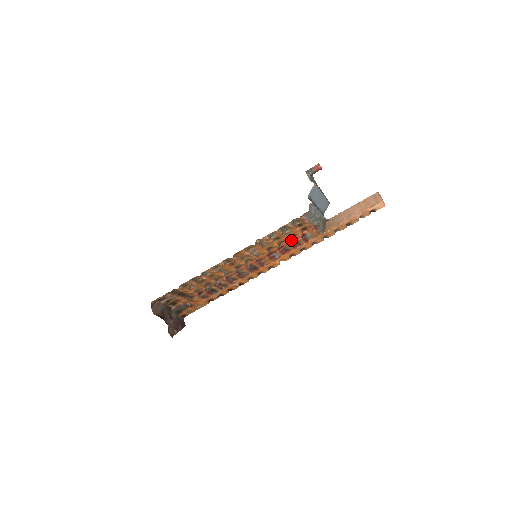
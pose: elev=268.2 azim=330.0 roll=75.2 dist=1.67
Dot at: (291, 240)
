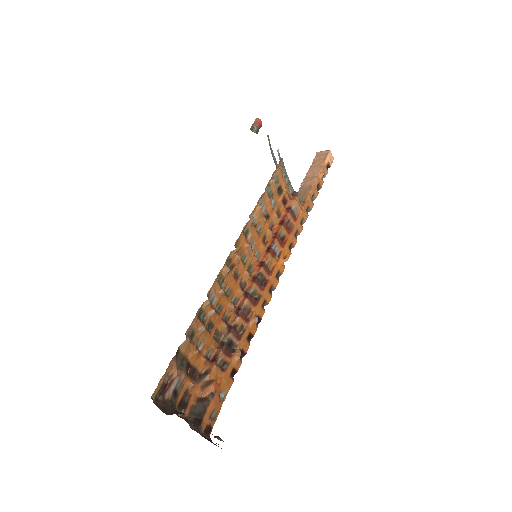
Dot at: (280, 222)
